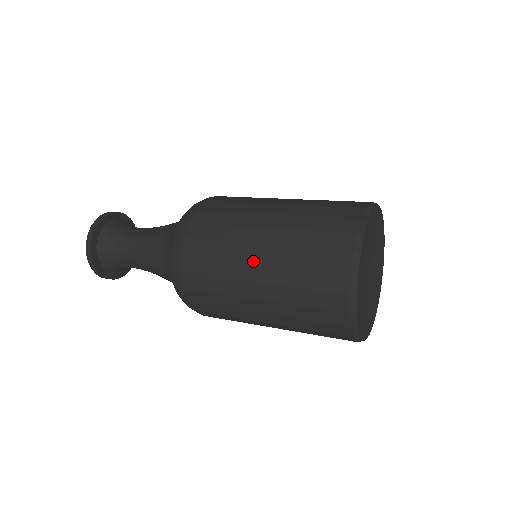
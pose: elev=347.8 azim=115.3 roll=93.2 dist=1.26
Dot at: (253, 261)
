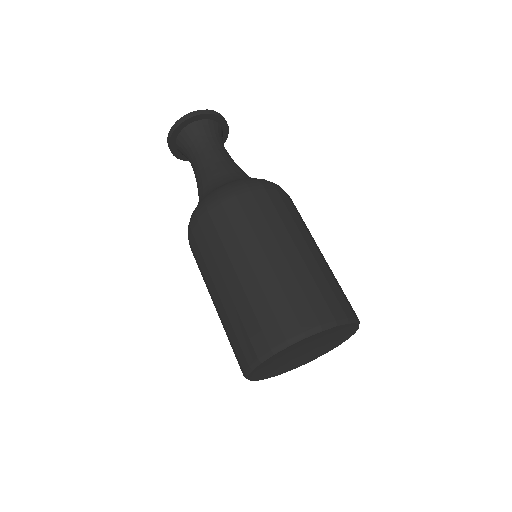
Dot at: (212, 300)
